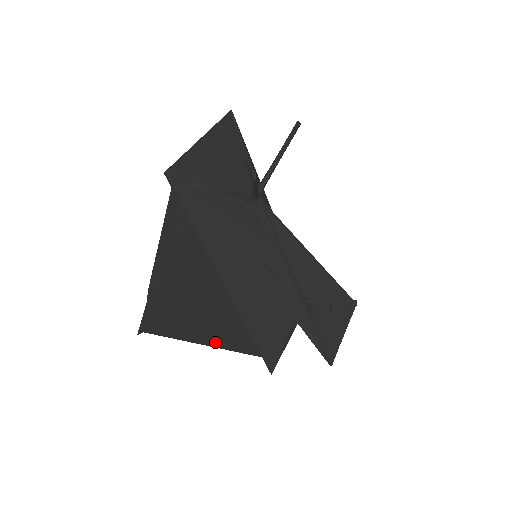
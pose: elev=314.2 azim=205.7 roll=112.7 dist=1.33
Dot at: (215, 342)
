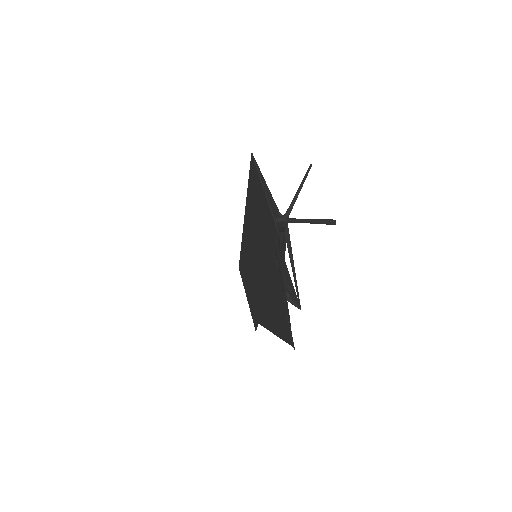
Dot at: (271, 329)
